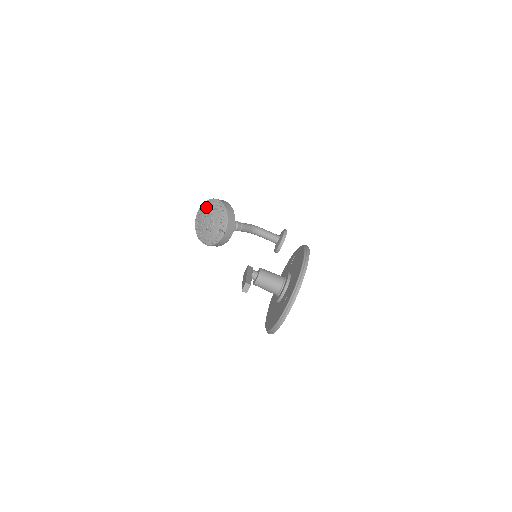
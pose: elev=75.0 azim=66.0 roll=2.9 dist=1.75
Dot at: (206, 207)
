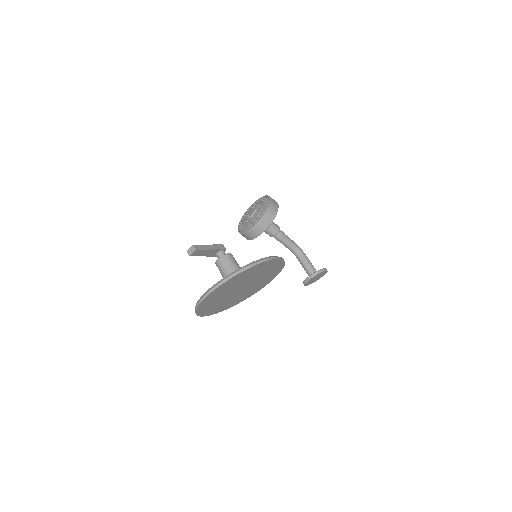
Dot at: (260, 200)
